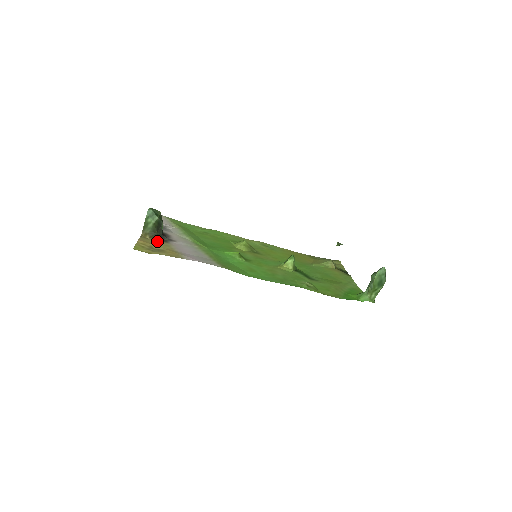
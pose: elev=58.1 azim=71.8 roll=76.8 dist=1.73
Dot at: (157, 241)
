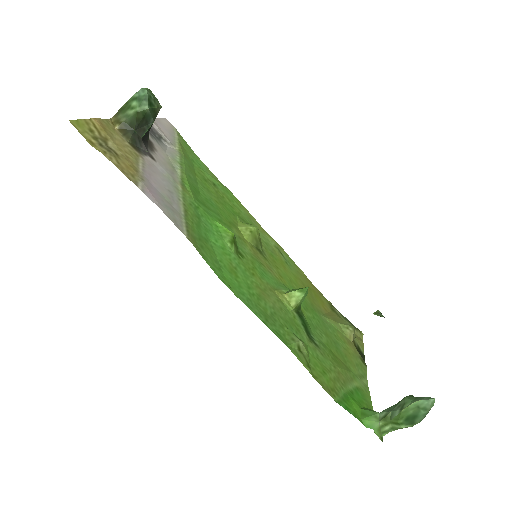
Dot at: (125, 140)
